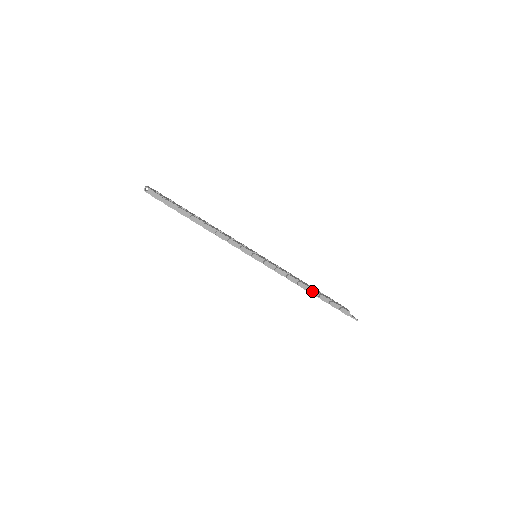
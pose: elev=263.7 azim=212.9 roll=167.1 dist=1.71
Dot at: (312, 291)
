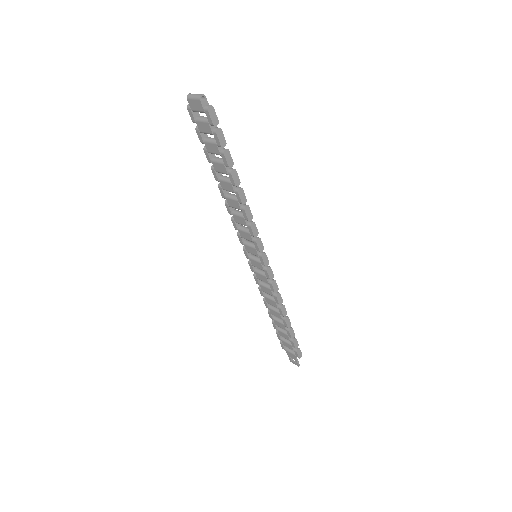
Dot at: (288, 320)
